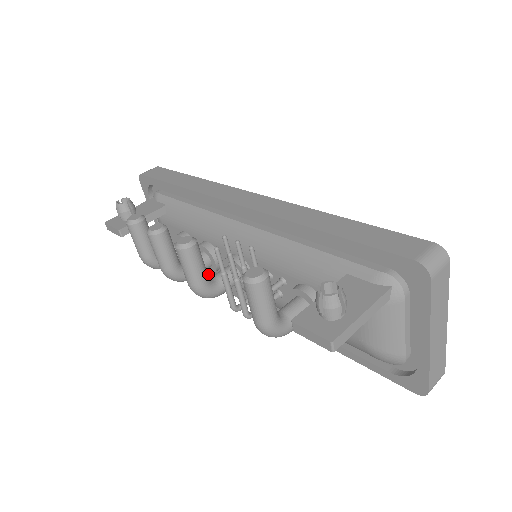
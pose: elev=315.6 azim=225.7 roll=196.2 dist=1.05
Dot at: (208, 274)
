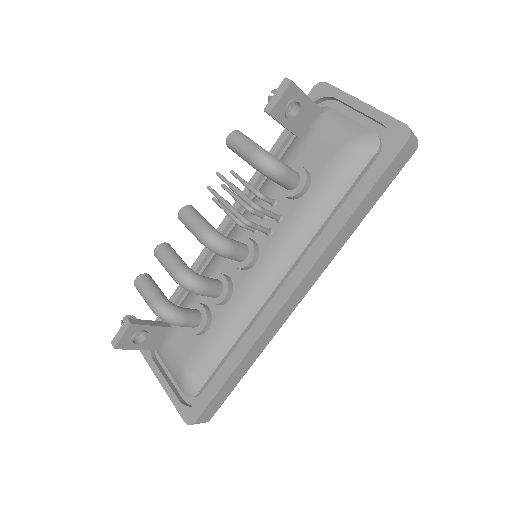
Dot at: (233, 362)
